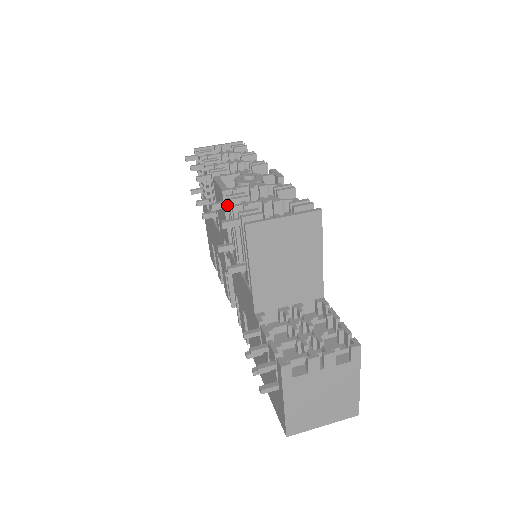
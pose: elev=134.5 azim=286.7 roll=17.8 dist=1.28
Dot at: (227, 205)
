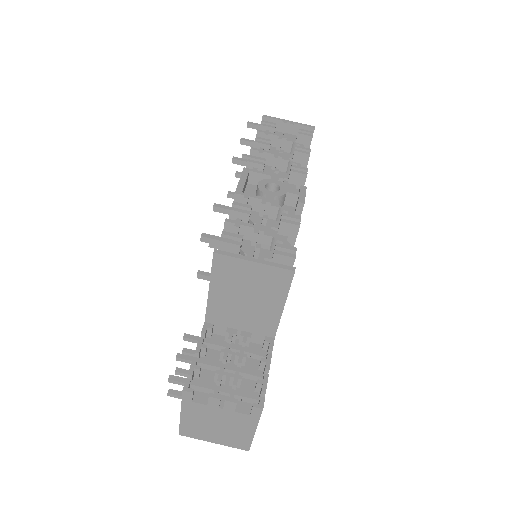
Dot at: (228, 212)
